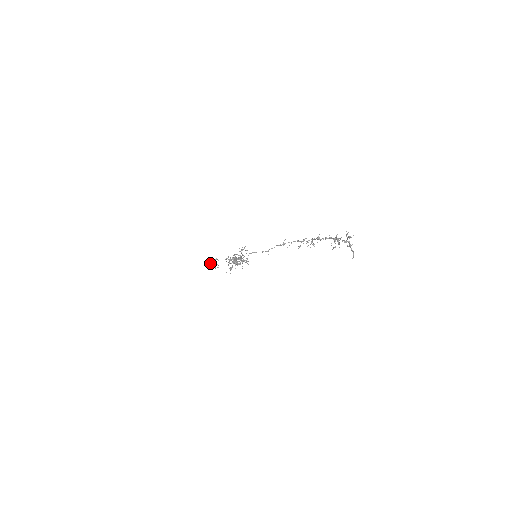
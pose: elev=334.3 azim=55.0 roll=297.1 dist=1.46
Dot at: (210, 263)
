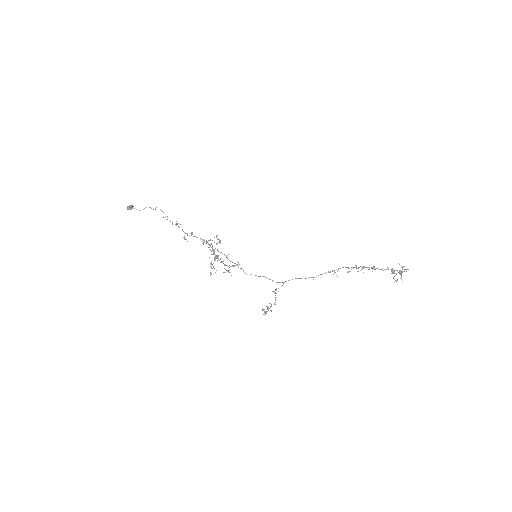
Dot at: occluded
